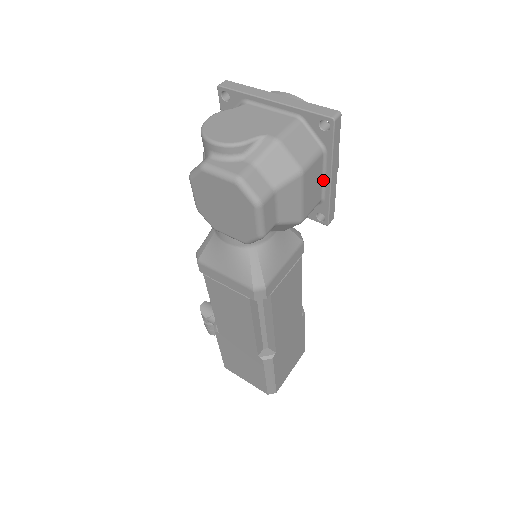
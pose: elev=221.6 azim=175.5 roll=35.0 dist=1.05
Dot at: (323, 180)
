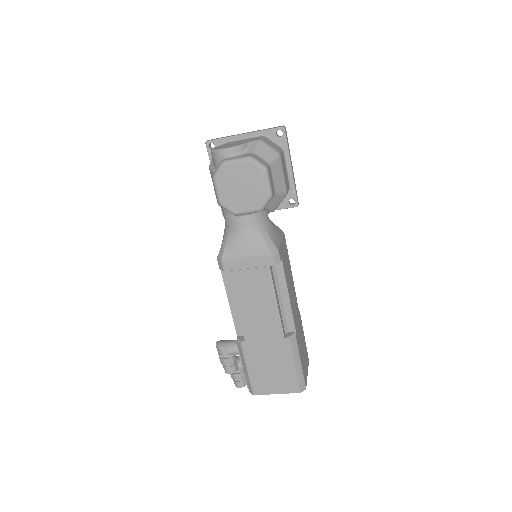
Dot at: (287, 171)
